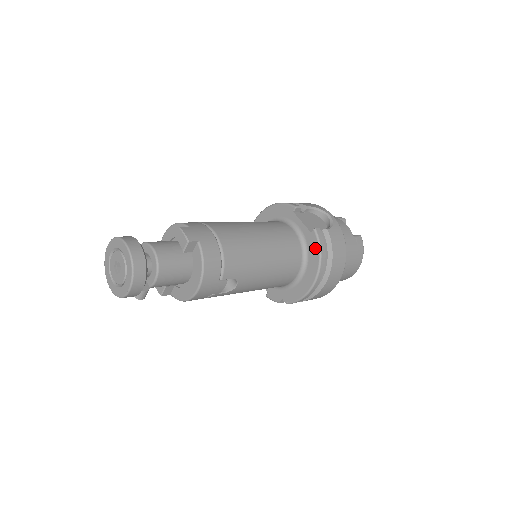
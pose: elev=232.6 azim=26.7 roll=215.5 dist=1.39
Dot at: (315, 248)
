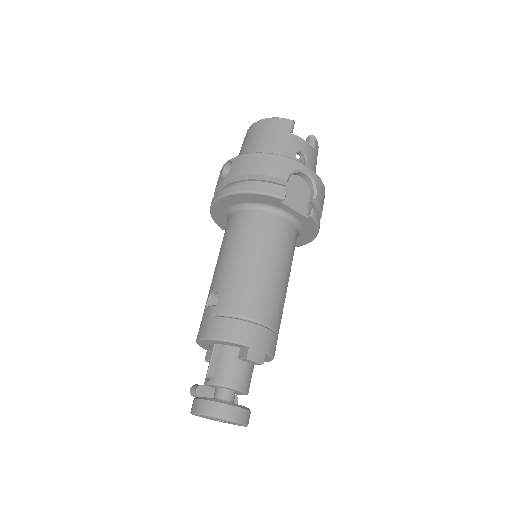
Dot at: (312, 227)
